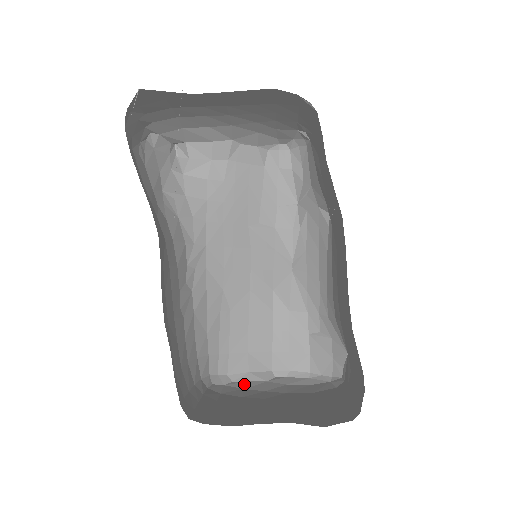
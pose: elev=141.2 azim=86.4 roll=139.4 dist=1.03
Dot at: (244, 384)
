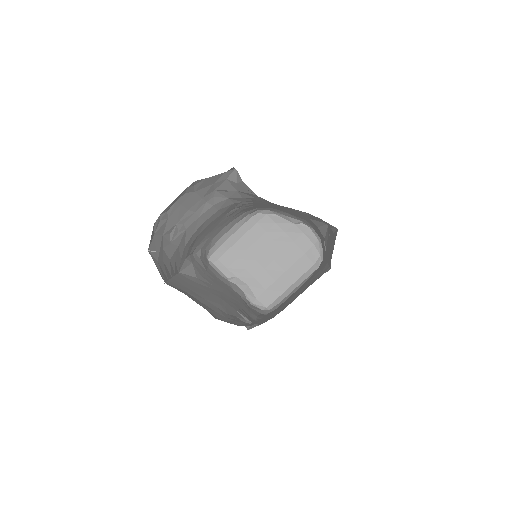
Dot at: (279, 219)
